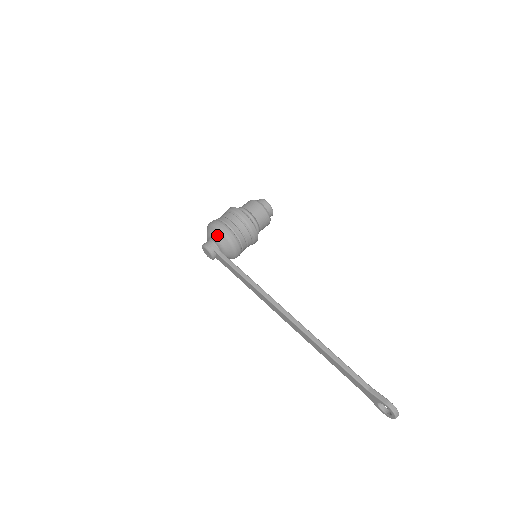
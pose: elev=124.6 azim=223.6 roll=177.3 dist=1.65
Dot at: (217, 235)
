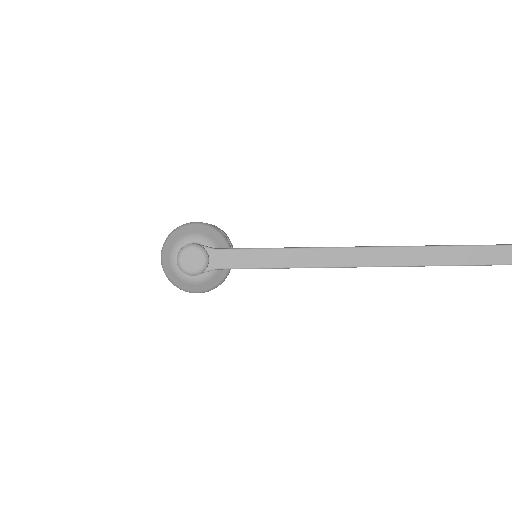
Dot at: (197, 229)
